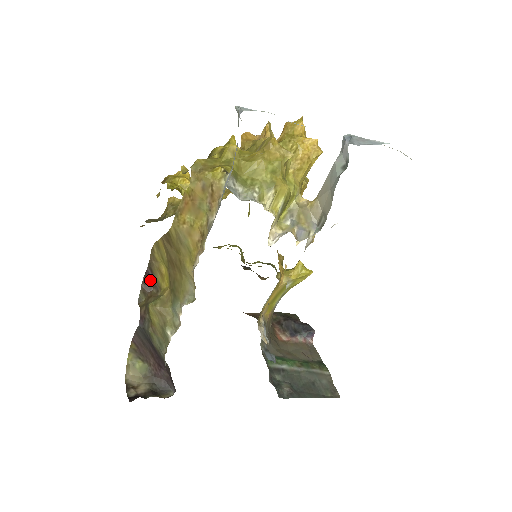
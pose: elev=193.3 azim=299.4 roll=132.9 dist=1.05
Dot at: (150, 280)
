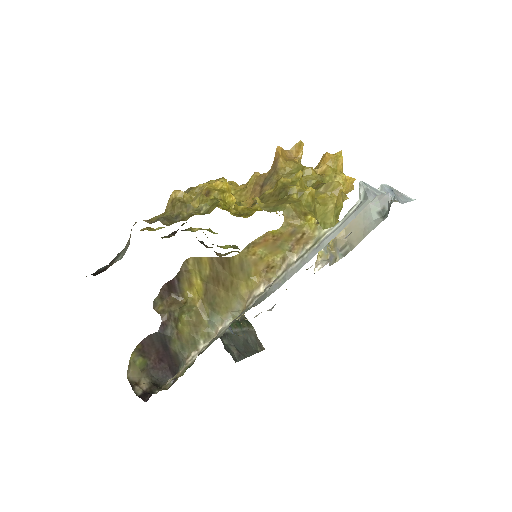
Dot at: (172, 287)
